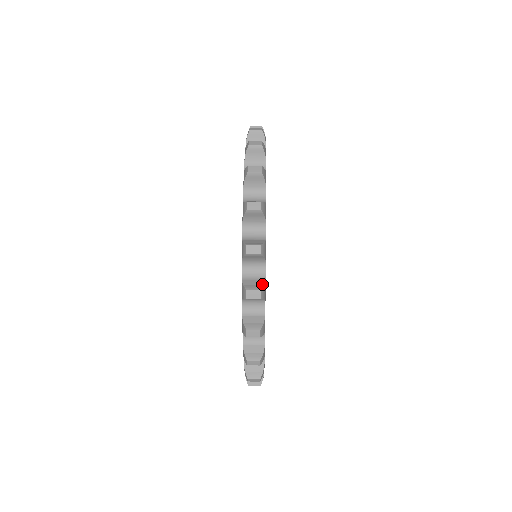
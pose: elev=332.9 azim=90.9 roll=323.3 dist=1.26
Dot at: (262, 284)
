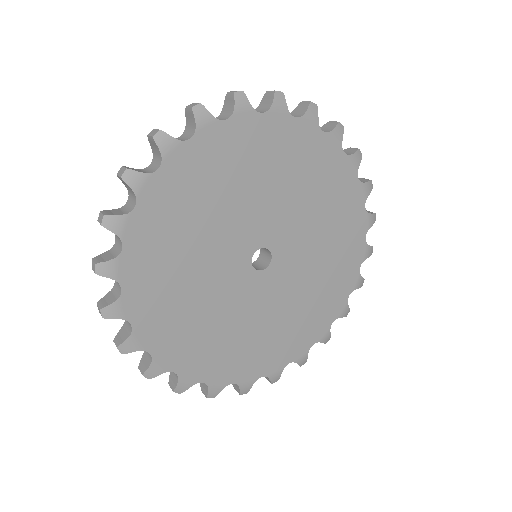
Dot at: (124, 340)
